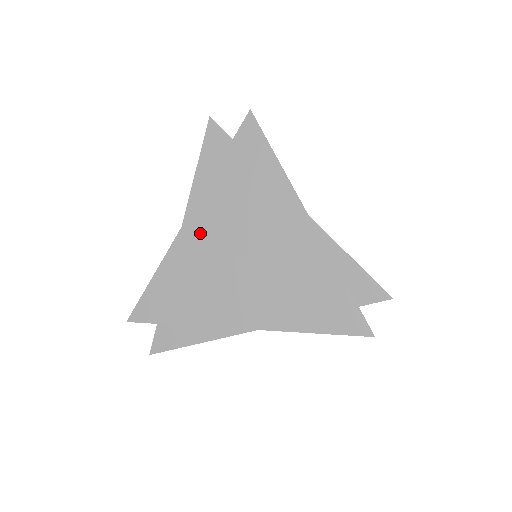
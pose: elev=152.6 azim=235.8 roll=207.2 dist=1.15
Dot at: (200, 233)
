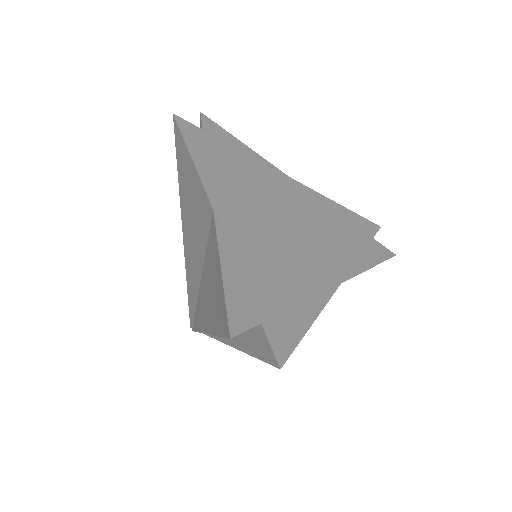
Dot at: (235, 212)
